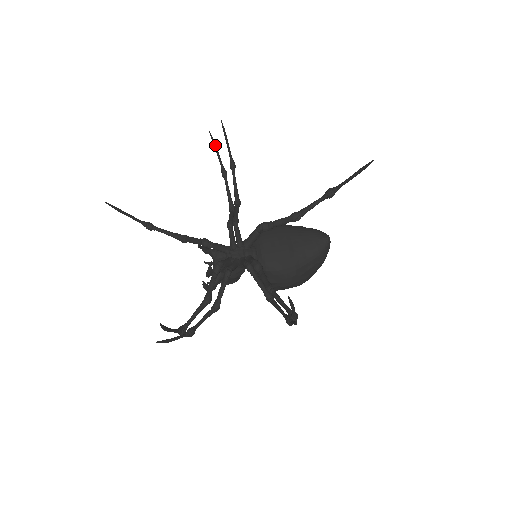
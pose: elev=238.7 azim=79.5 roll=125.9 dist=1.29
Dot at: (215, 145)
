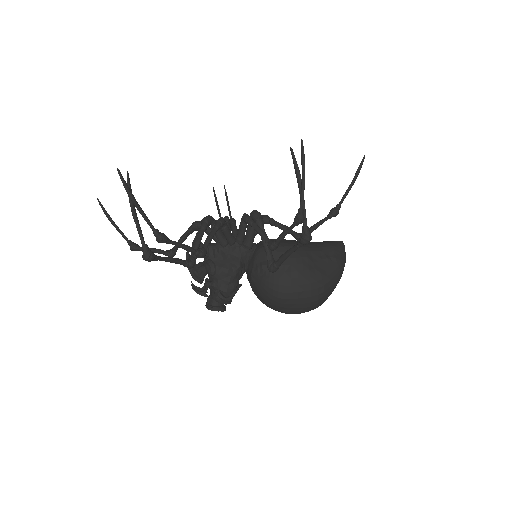
Dot at: occluded
